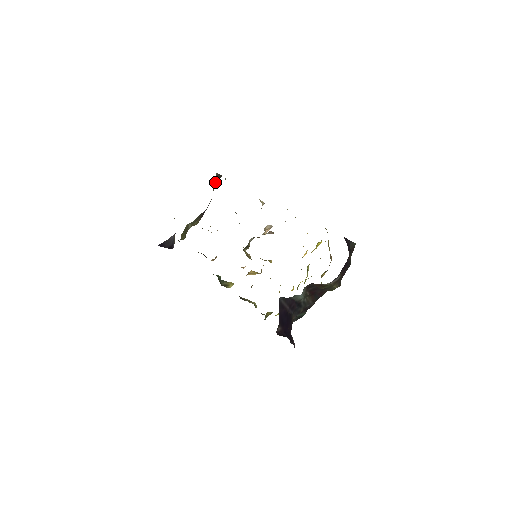
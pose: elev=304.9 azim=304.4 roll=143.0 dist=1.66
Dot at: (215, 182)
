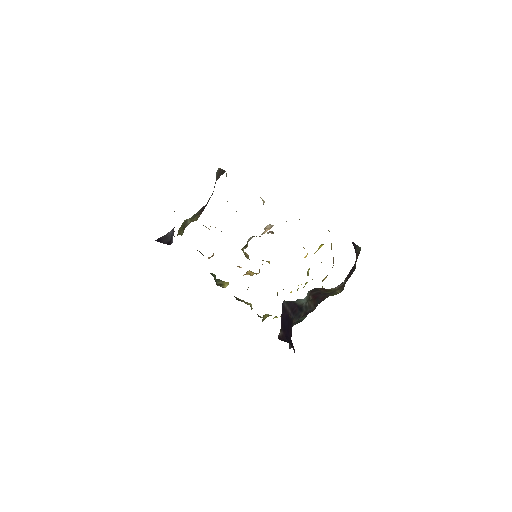
Dot at: (217, 177)
